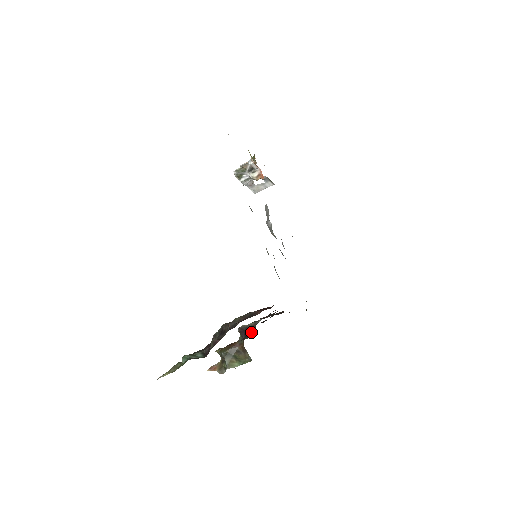
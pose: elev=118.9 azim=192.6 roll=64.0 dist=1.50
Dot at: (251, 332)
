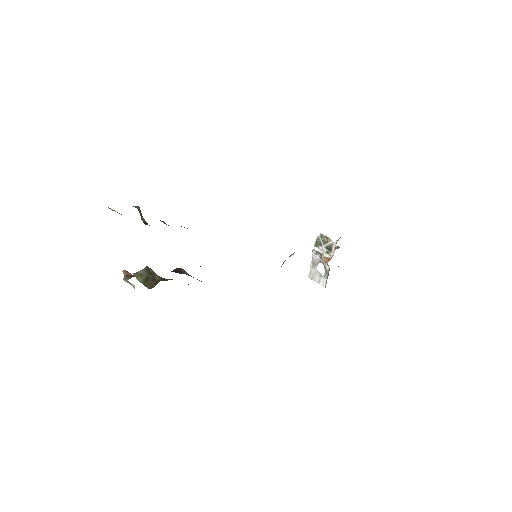
Dot at: occluded
